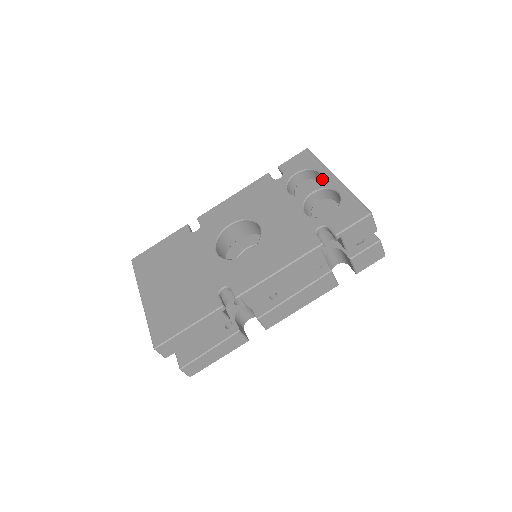
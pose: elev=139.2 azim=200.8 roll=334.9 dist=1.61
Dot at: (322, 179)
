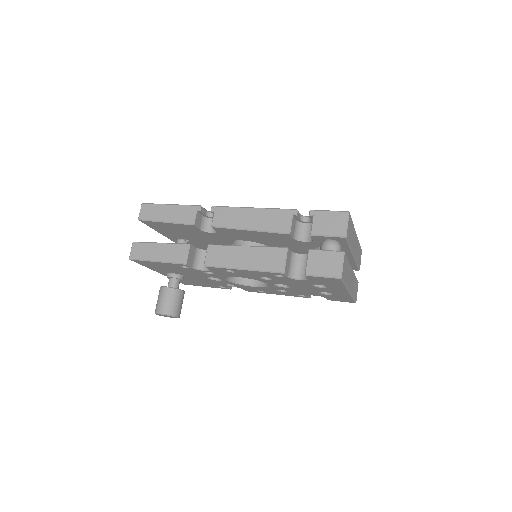
Dot at: occluded
